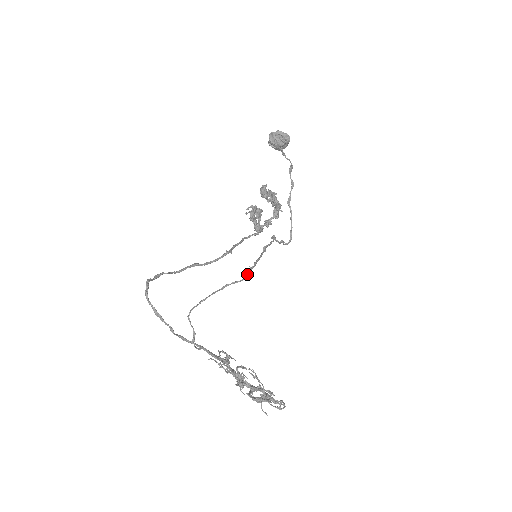
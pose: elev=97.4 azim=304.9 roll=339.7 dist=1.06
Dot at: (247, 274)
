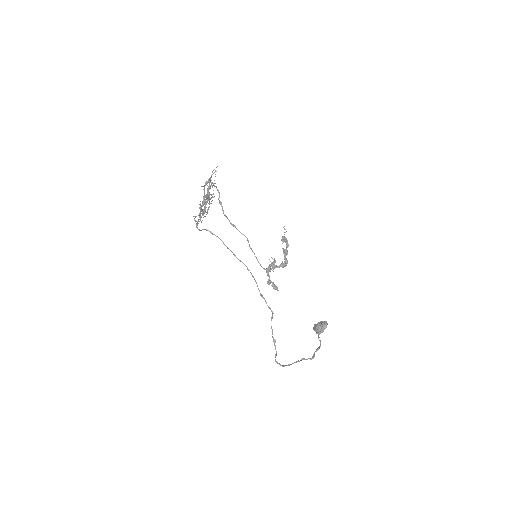
Dot at: occluded
